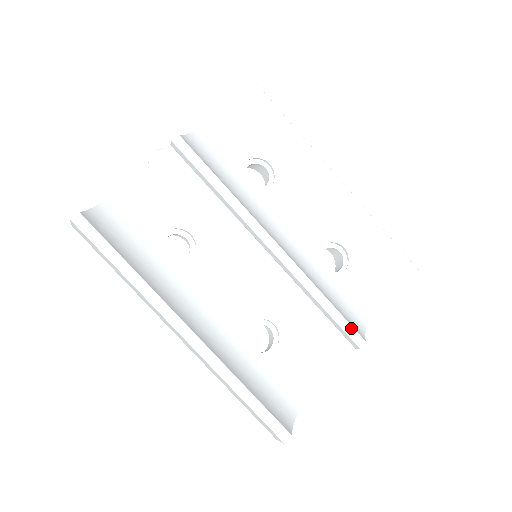
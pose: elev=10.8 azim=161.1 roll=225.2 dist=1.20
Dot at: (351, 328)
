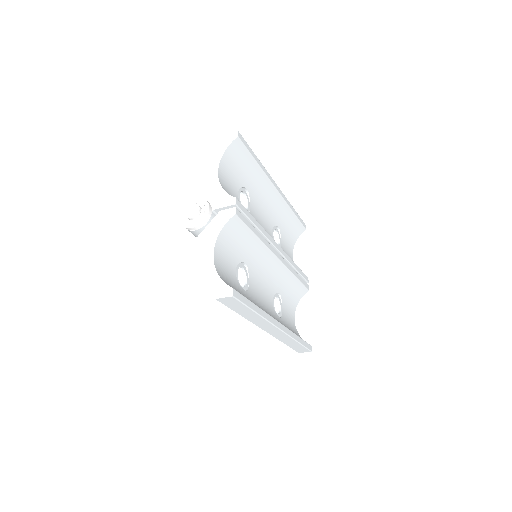
Dot at: (304, 275)
